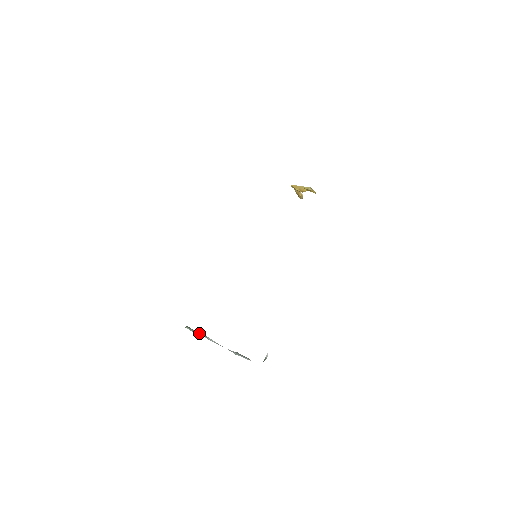
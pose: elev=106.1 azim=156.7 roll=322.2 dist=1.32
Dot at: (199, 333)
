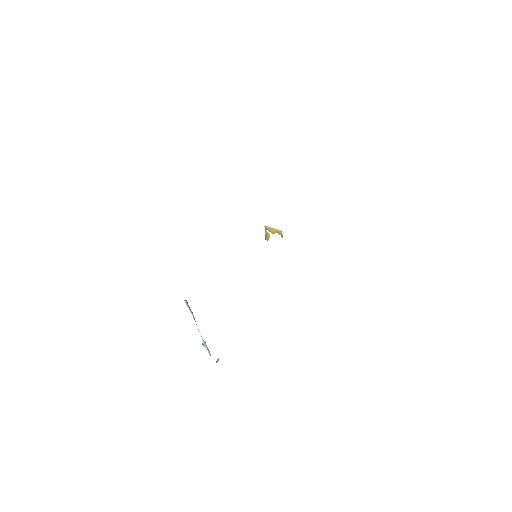
Dot at: occluded
